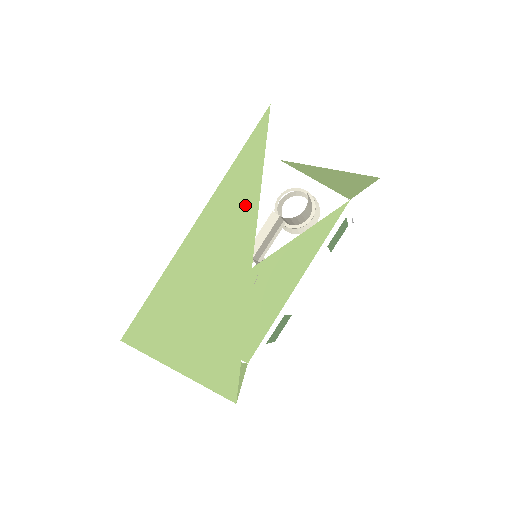
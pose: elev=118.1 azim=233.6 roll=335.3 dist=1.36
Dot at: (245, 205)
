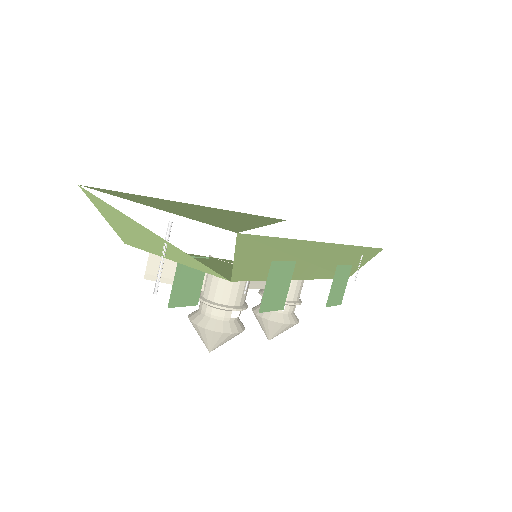
Dot at: (263, 219)
